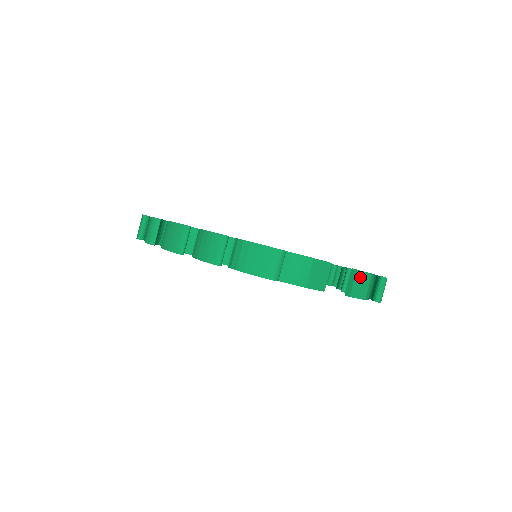
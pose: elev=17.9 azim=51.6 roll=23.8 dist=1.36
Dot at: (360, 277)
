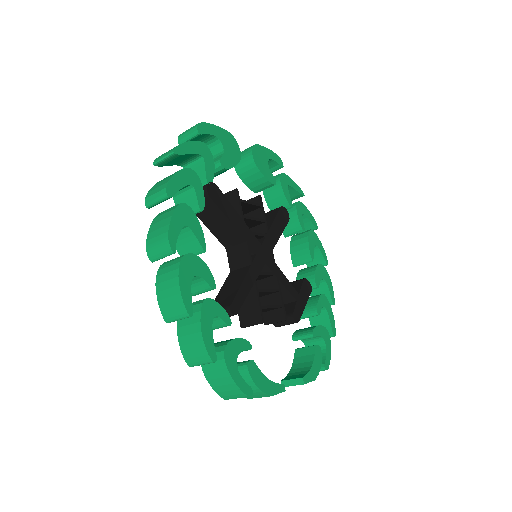
Dot at: occluded
